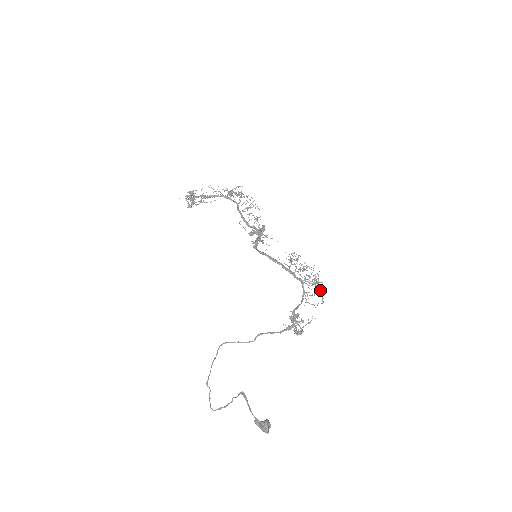
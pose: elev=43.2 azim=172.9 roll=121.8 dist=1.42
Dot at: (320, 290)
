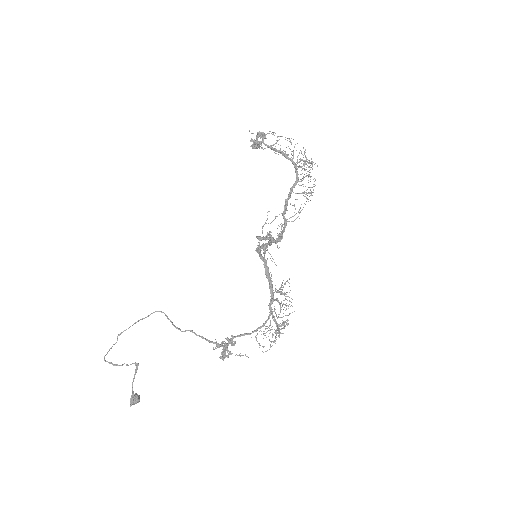
Dot at: (275, 338)
